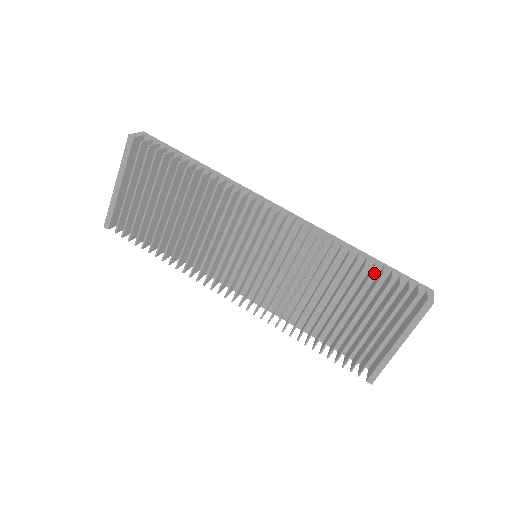
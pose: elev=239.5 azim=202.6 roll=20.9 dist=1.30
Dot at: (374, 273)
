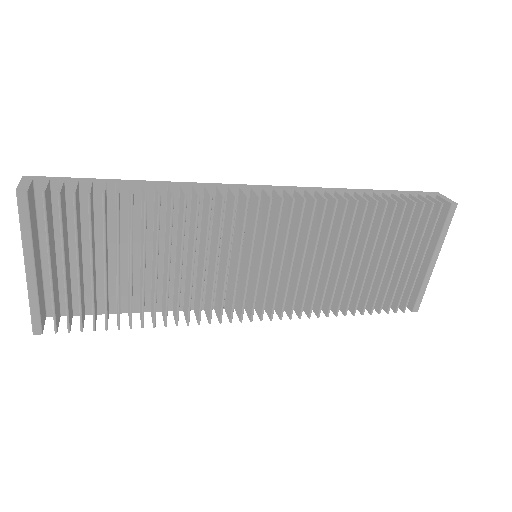
Dot at: occluded
